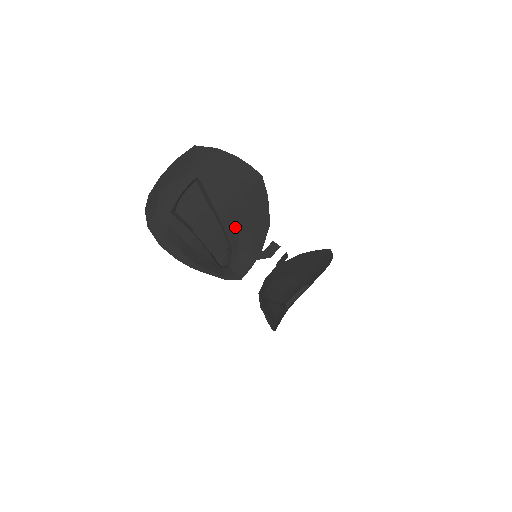
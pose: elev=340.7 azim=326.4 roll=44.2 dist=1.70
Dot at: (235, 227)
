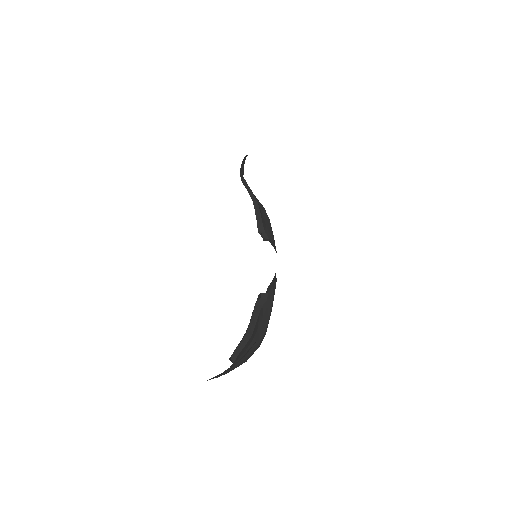
Dot at: occluded
